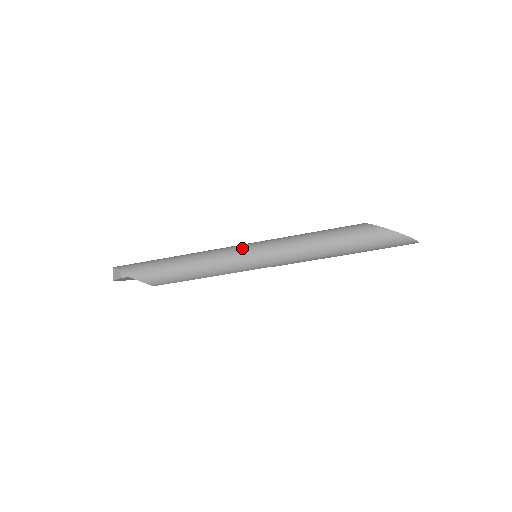
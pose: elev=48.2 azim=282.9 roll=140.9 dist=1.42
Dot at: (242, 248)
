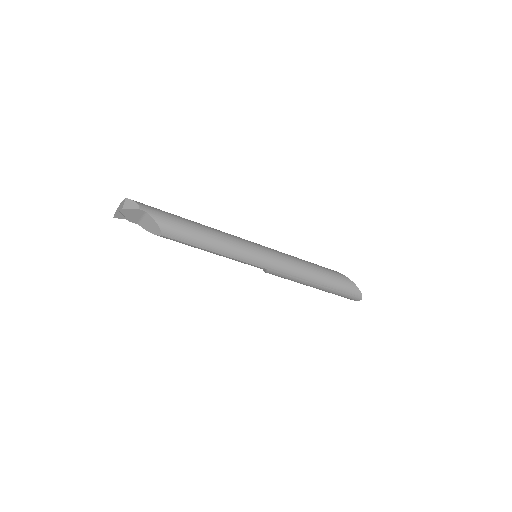
Dot at: (253, 242)
